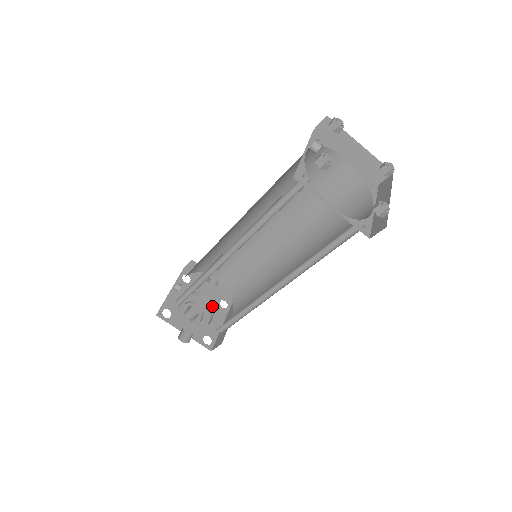
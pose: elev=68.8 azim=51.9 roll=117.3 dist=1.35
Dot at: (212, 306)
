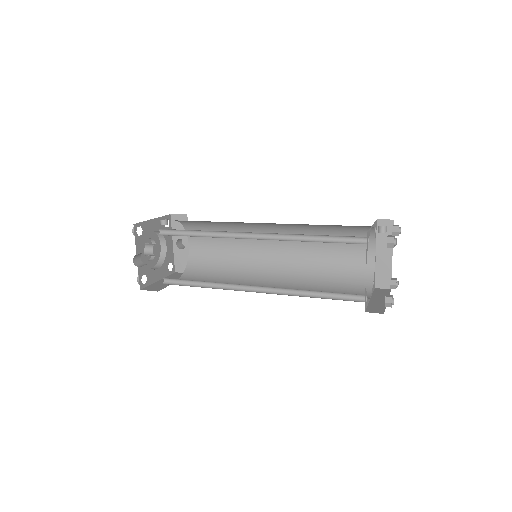
Dot at: (164, 260)
